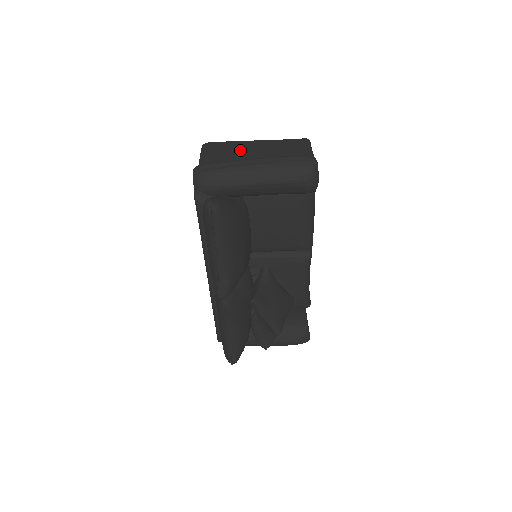
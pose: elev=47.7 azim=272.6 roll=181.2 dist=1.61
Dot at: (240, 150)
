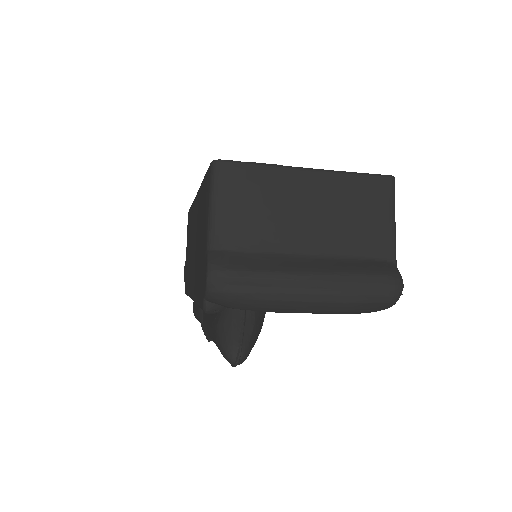
Dot at: (283, 205)
